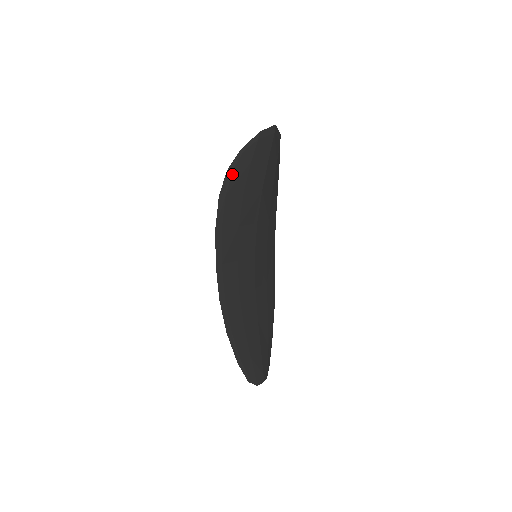
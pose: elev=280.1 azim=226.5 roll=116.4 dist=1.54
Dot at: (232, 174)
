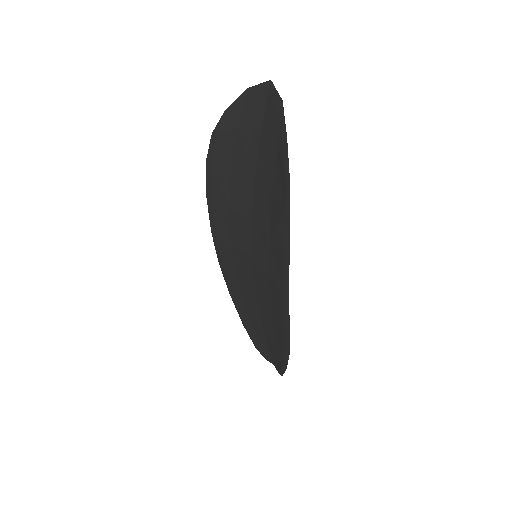
Dot at: (287, 178)
